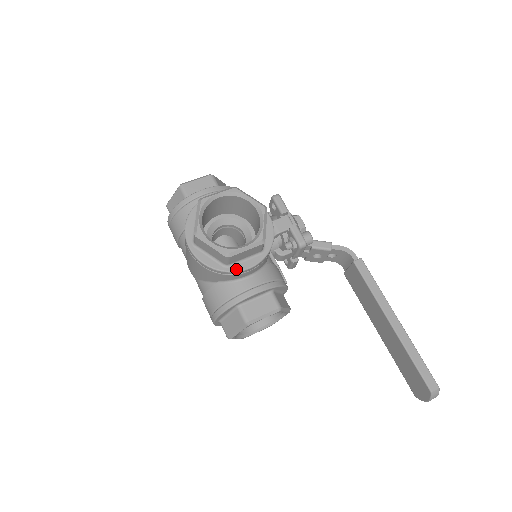
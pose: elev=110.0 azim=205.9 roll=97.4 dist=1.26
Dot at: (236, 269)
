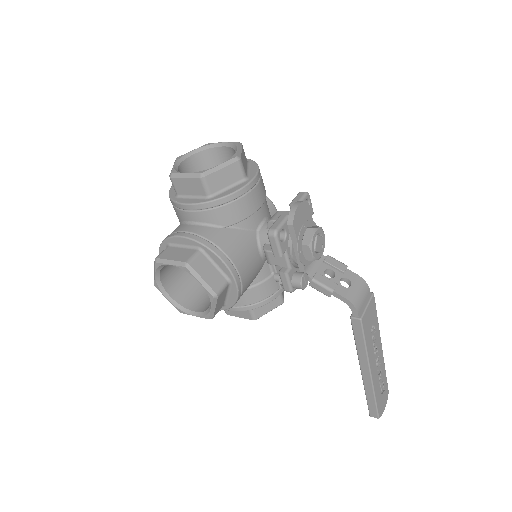
Dot at: occluded
